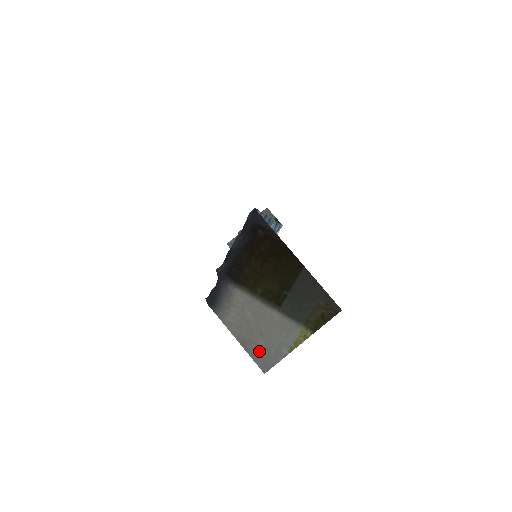
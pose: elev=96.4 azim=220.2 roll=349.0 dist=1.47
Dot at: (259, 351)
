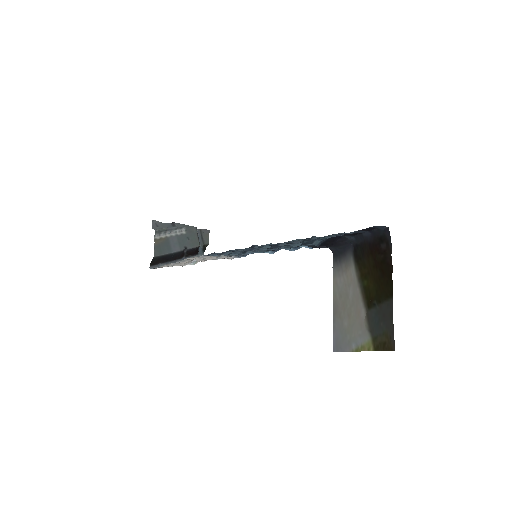
Dot at: (341, 328)
